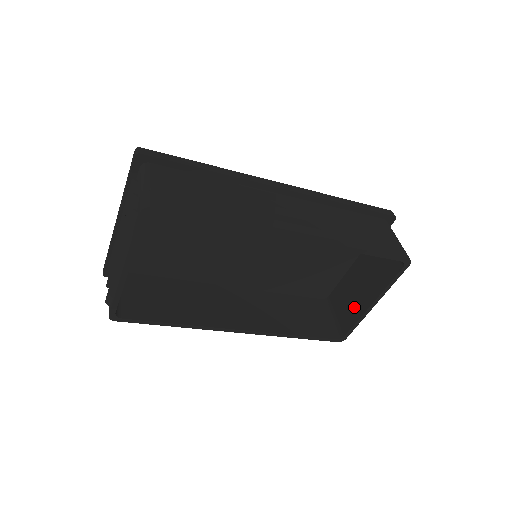
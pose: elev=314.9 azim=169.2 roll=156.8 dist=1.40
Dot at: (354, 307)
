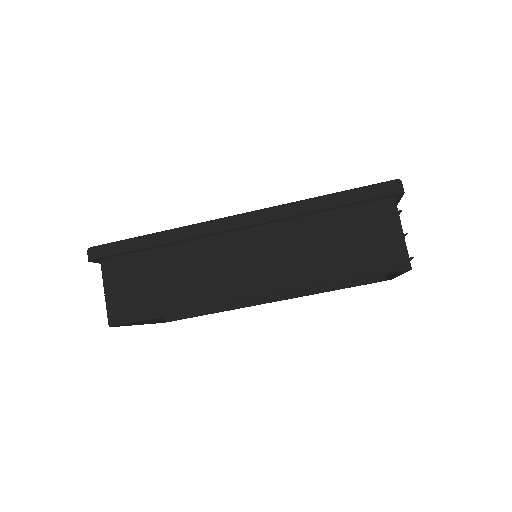
Dot at: occluded
